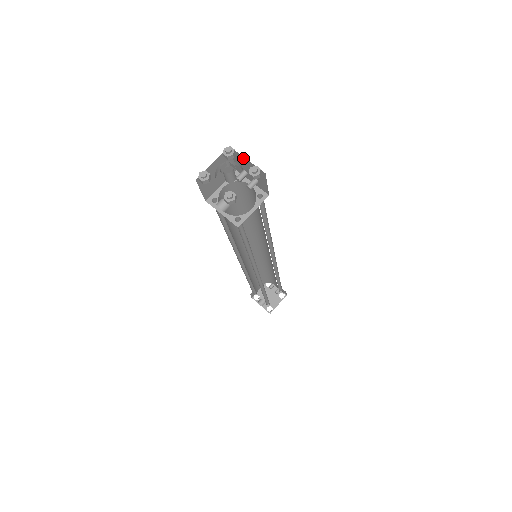
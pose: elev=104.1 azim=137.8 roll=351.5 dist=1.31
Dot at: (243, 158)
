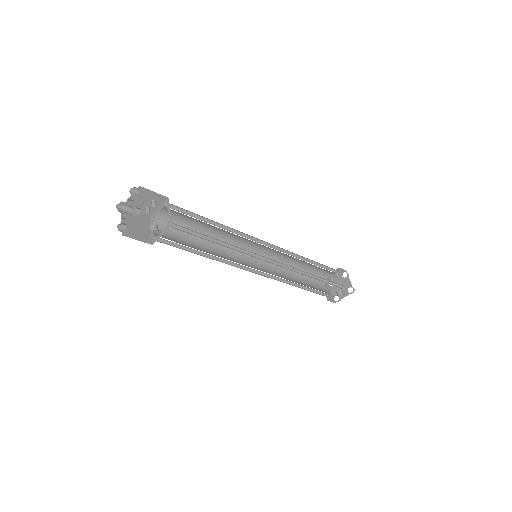
Dot at: occluded
